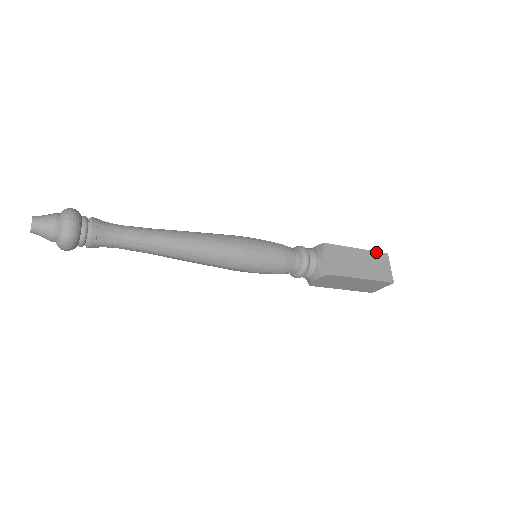
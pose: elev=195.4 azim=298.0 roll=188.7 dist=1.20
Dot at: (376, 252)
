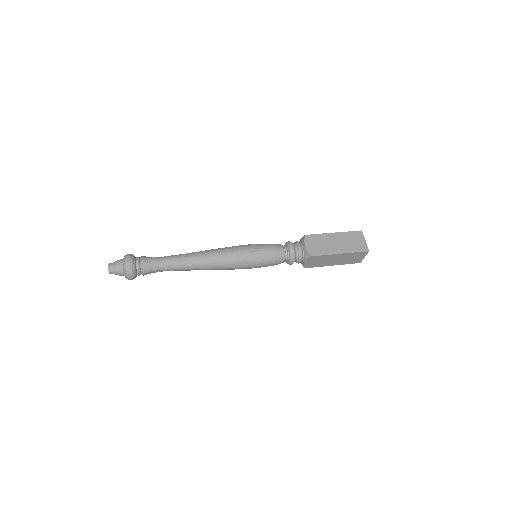
Dot at: (351, 232)
